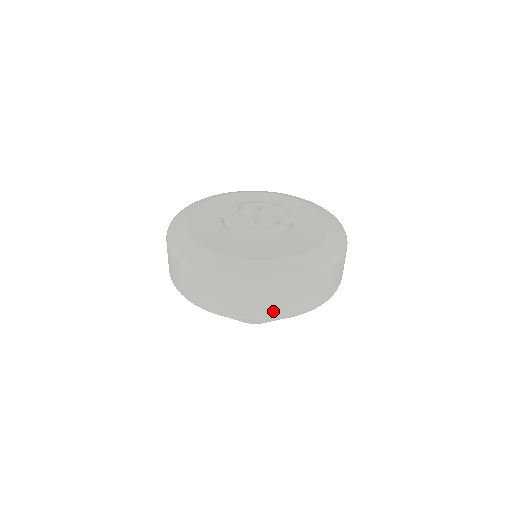
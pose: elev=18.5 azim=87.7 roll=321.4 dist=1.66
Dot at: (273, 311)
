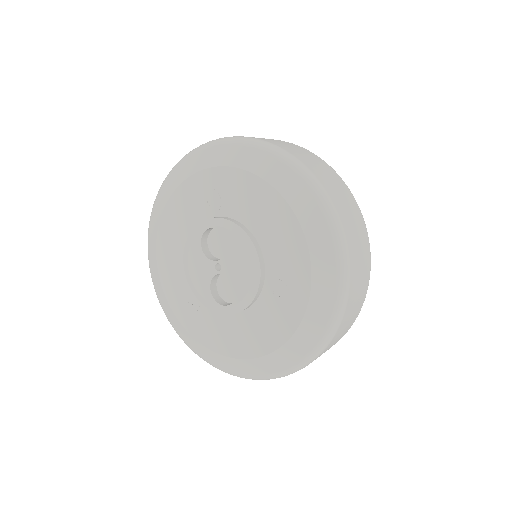
Dot at: occluded
